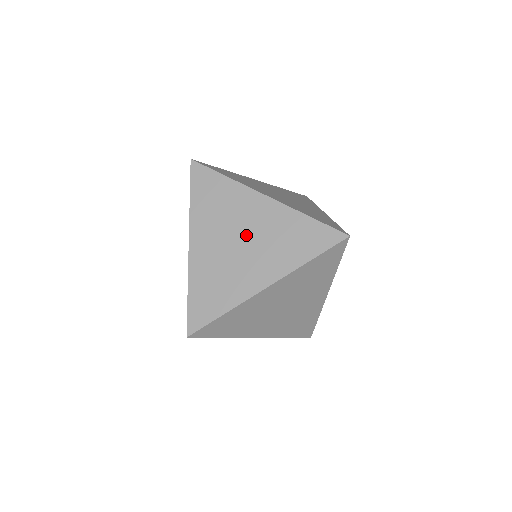
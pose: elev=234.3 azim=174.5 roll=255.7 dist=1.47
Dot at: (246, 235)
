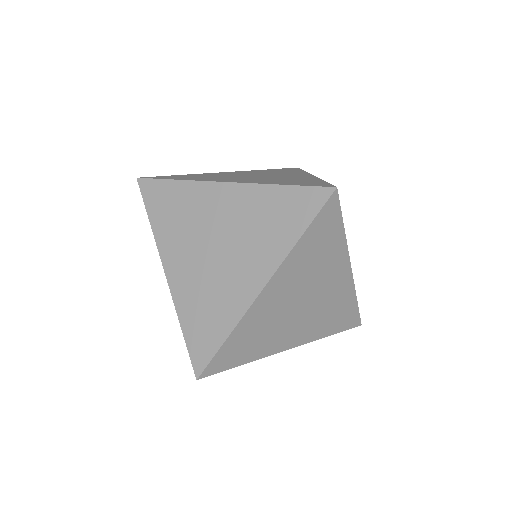
Dot at: (220, 237)
